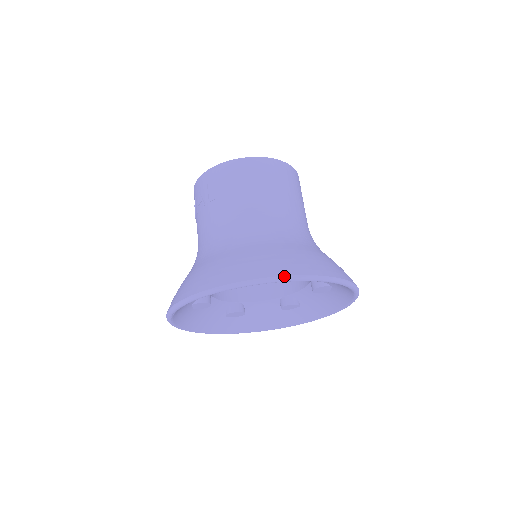
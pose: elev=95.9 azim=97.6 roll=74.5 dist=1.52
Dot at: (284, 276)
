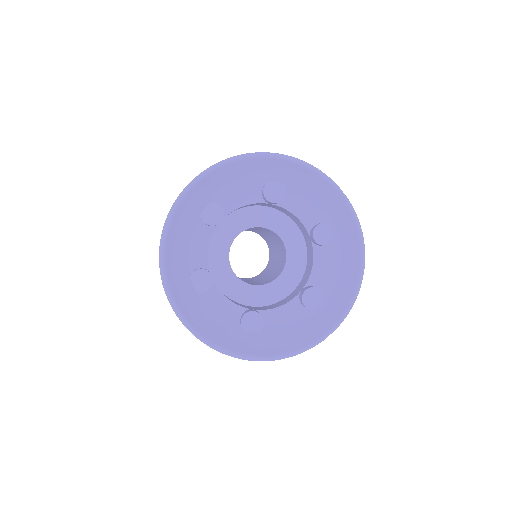
Dot at: (249, 153)
